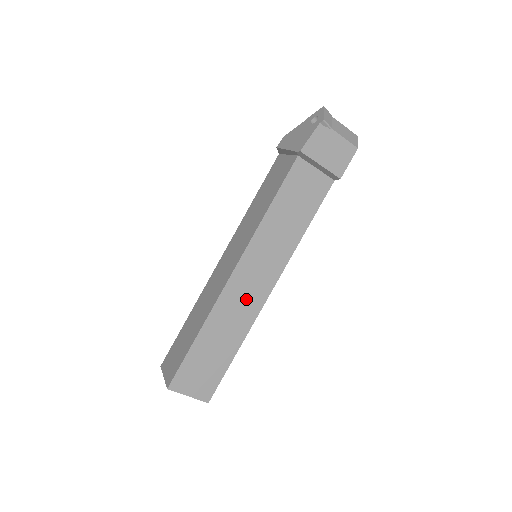
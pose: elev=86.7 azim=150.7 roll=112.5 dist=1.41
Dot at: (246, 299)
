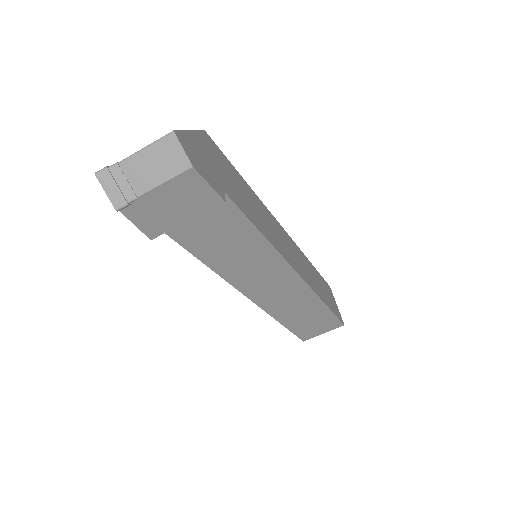
Dot at: (286, 294)
